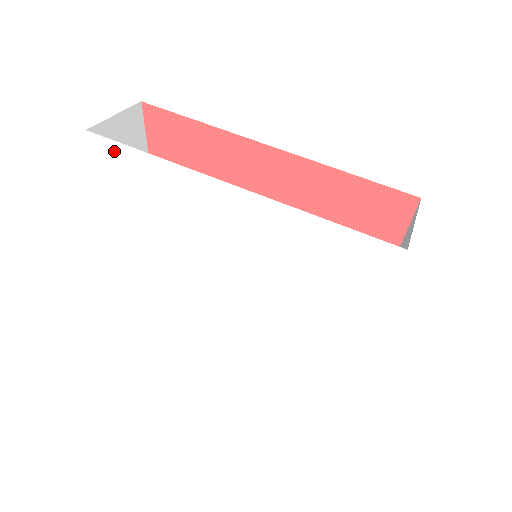
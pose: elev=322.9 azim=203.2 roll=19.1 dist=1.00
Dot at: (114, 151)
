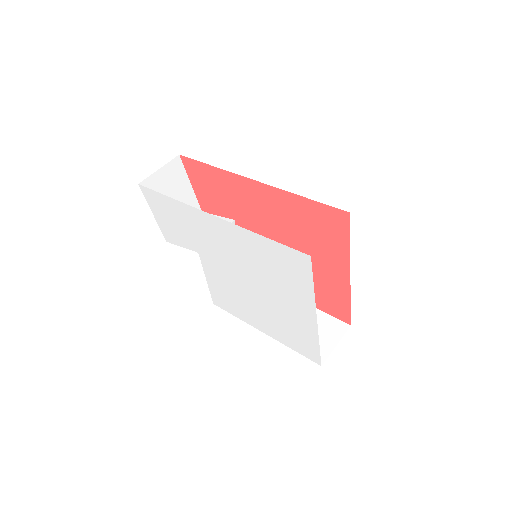
Dot at: (154, 196)
